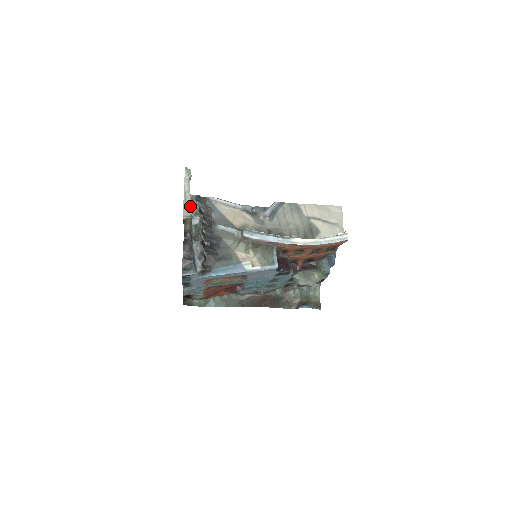
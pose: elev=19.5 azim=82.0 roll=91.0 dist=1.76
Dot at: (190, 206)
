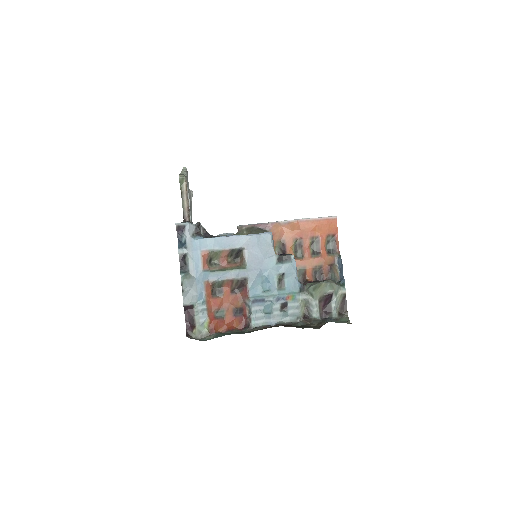
Dot at: (185, 174)
